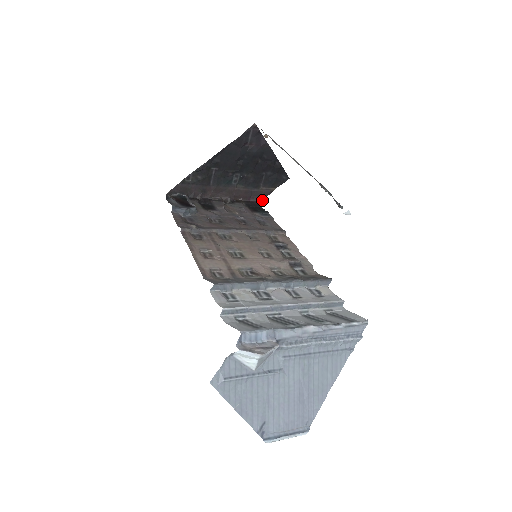
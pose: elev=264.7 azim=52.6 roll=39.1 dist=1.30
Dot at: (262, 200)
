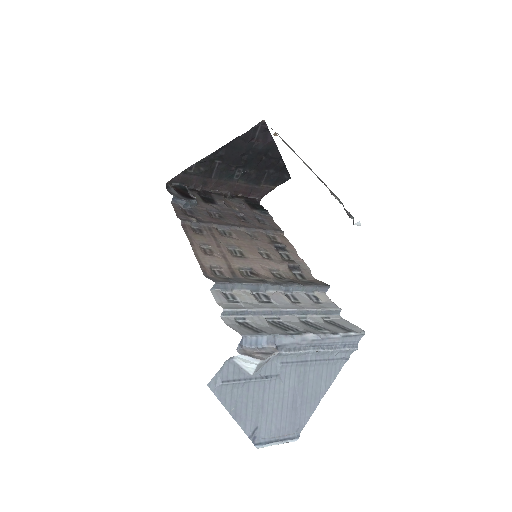
Dot at: (261, 197)
